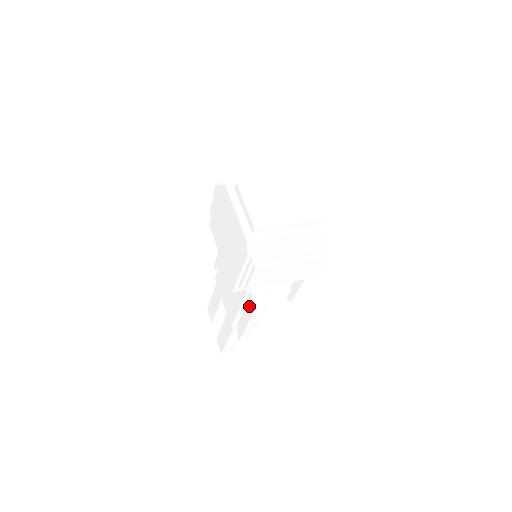
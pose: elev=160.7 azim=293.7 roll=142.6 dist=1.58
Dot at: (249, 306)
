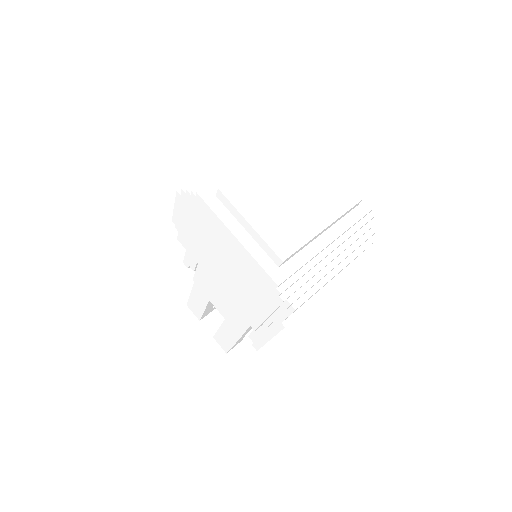
Dot at: occluded
